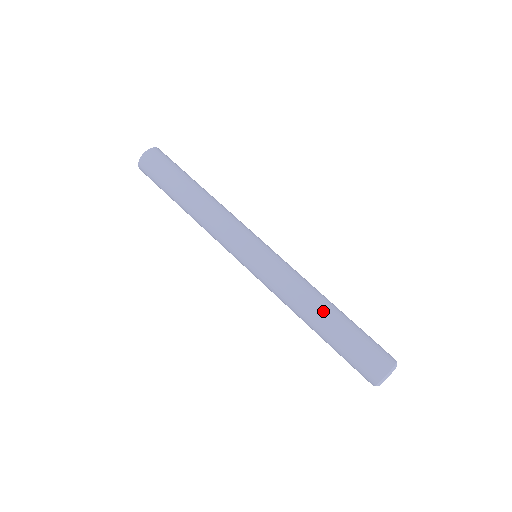
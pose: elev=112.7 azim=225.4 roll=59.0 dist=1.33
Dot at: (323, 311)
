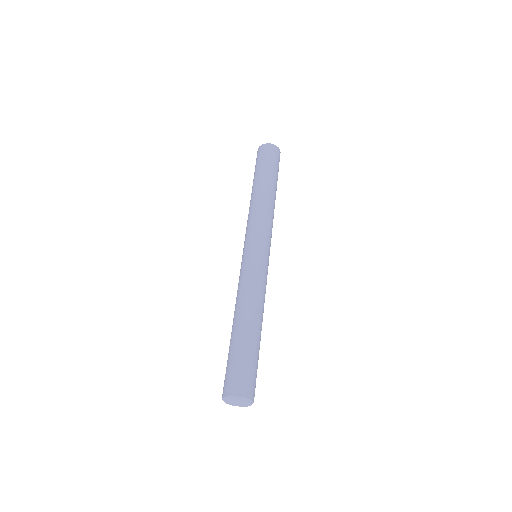
Dot at: (237, 321)
